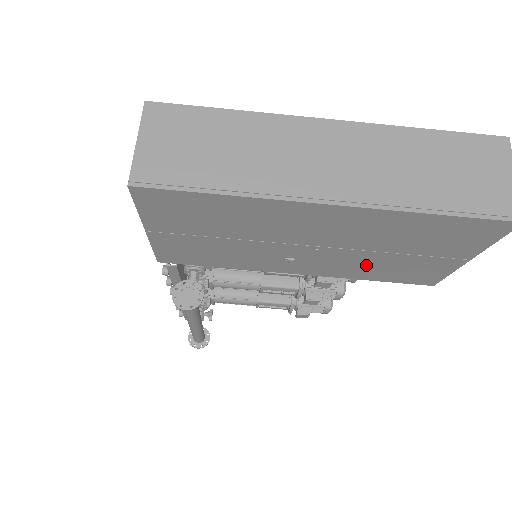
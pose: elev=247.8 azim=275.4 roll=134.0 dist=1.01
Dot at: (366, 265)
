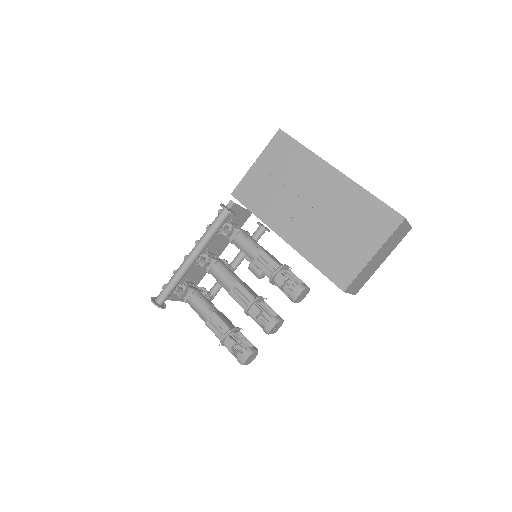
Dot at: (322, 241)
